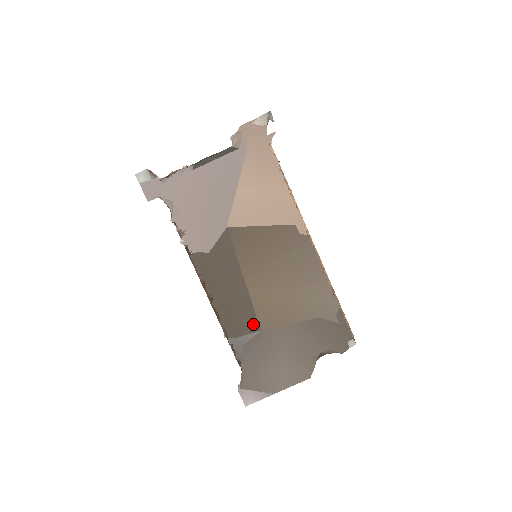
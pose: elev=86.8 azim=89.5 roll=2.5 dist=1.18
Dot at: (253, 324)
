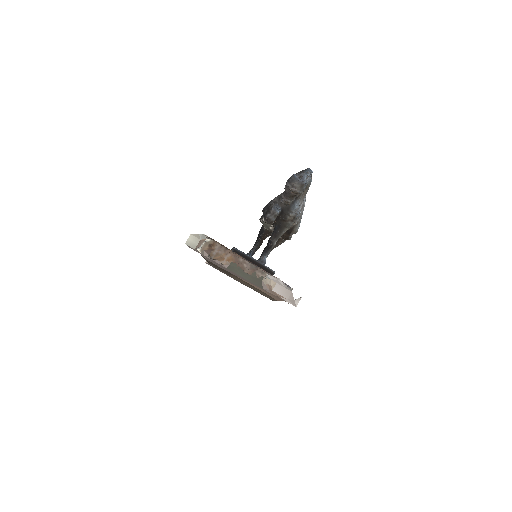
Dot at: (226, 273)
